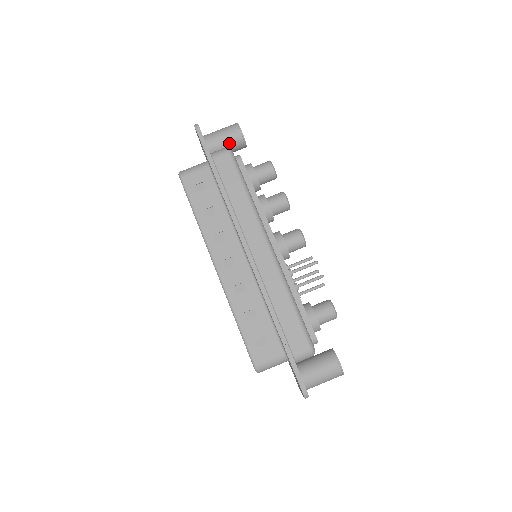
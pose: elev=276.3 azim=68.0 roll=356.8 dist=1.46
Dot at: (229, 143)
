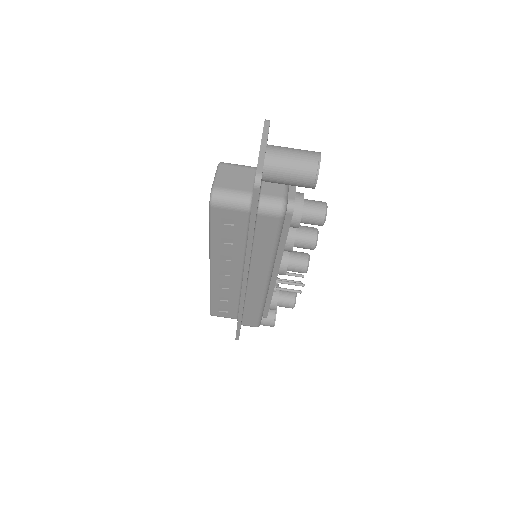
Dot at: (292, 185)
